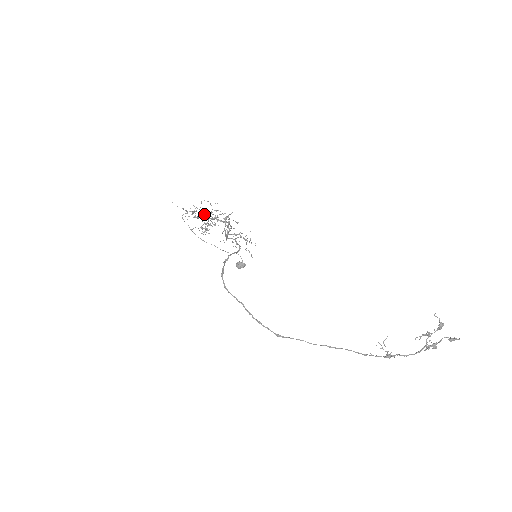
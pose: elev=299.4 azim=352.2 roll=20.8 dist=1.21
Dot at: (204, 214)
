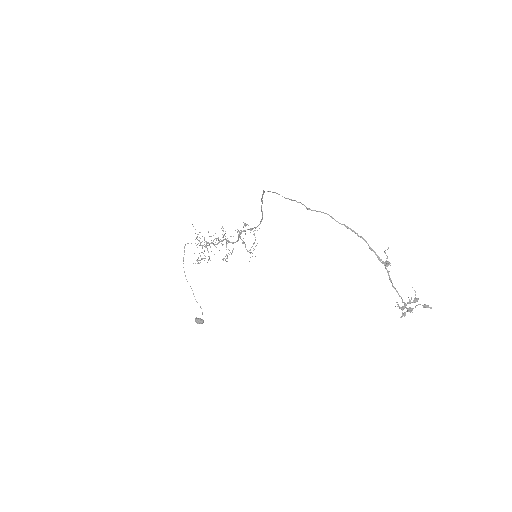
Dot at: (211, 242)
